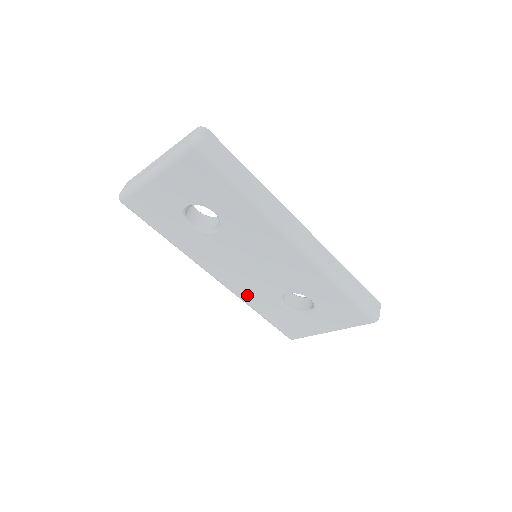
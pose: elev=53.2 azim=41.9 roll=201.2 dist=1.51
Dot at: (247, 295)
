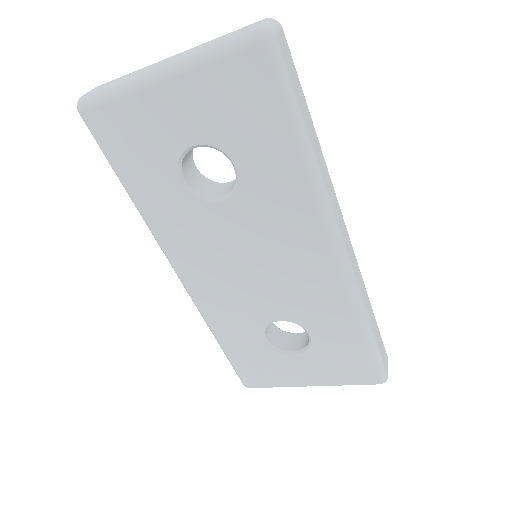
Dot at: (216, 311)
